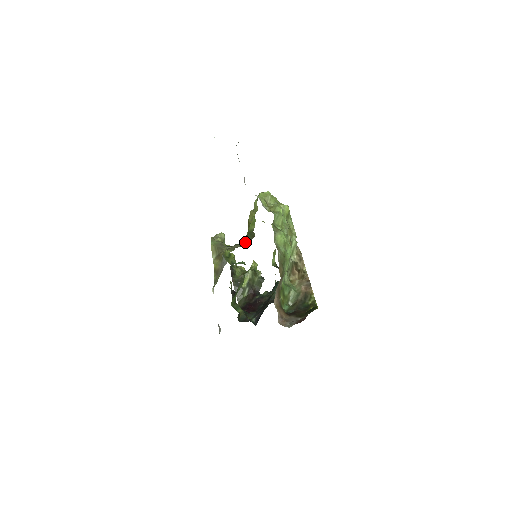
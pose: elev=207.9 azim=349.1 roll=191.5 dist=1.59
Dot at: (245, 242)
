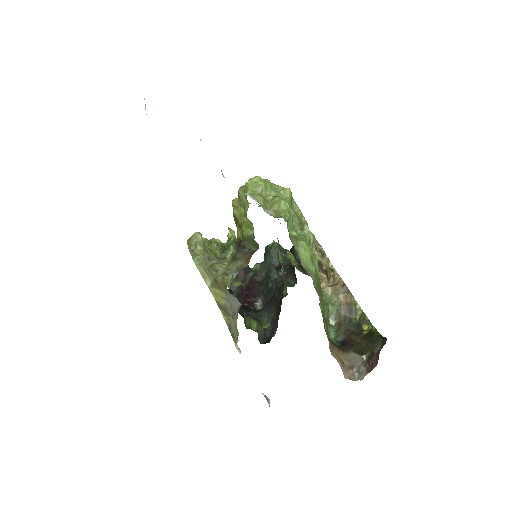
Dot at: (248, 257)
